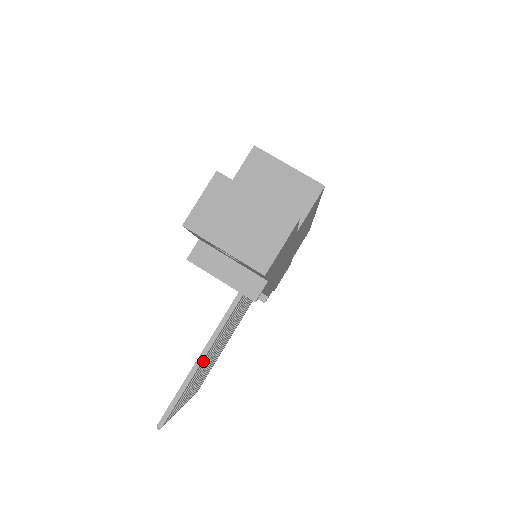
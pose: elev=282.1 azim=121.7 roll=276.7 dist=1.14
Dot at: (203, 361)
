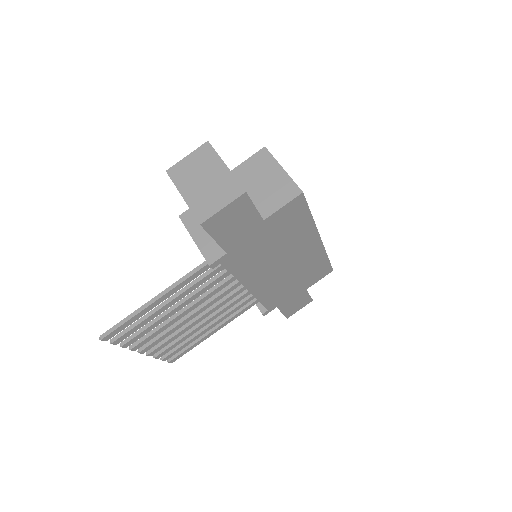
Dot at: (161, 307)
